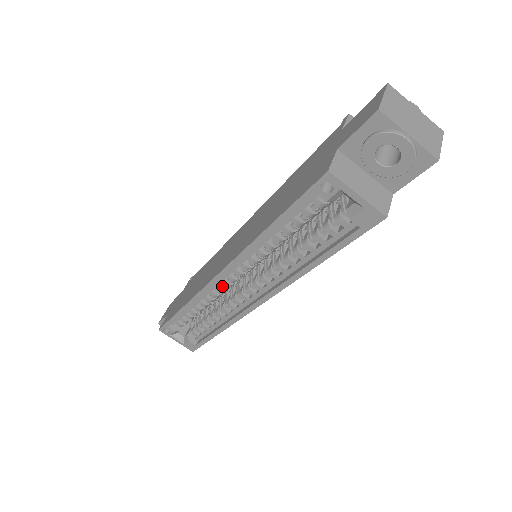
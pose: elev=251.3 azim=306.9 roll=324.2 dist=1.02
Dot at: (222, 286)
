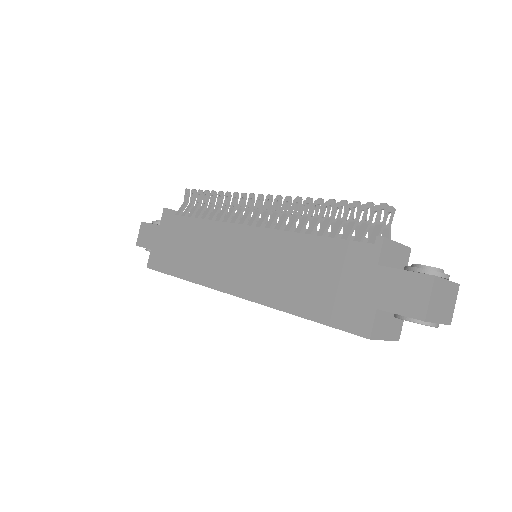
Dot at: occluded
